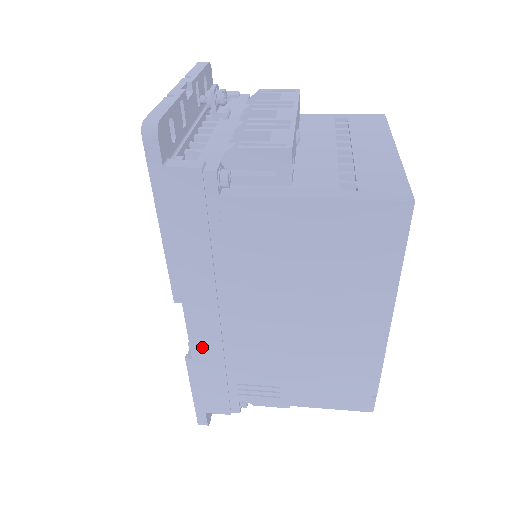
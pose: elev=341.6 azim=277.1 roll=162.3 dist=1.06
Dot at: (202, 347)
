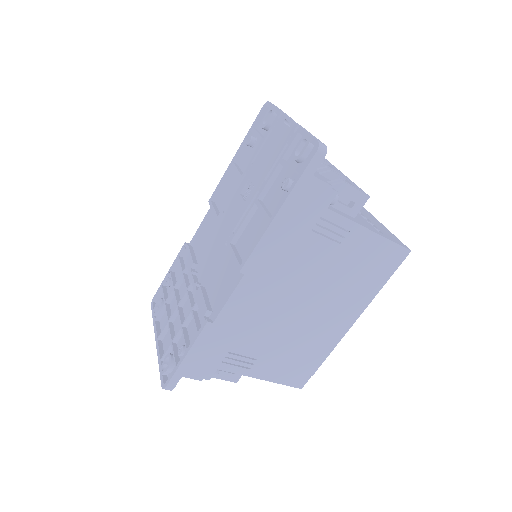
Dot at: (229, 314)
